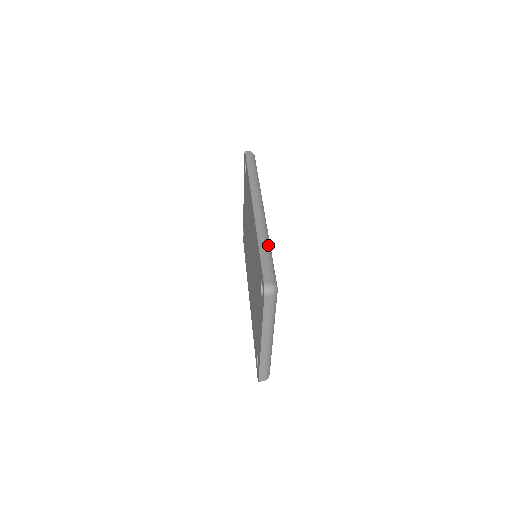
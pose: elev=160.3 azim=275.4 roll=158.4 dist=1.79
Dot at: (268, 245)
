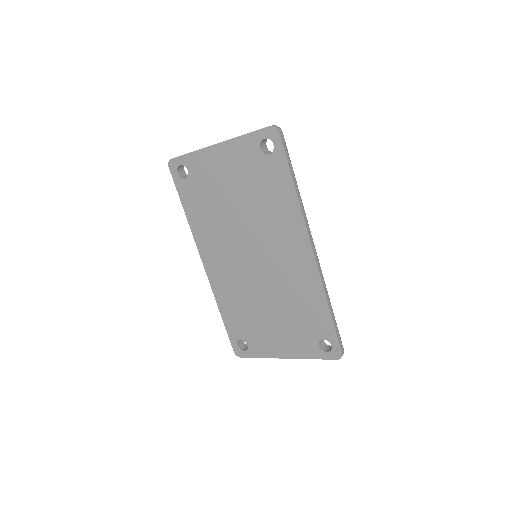
Dot at: occluded
